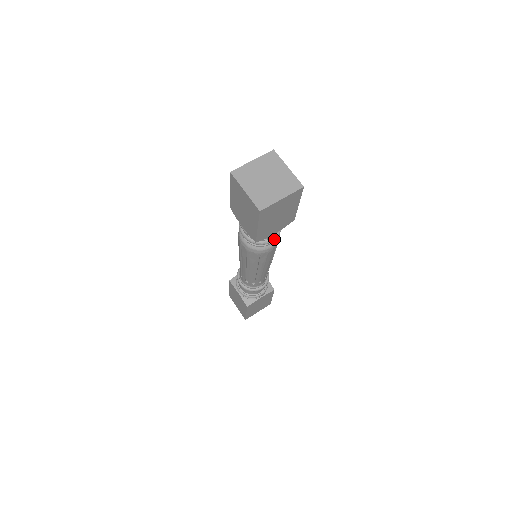
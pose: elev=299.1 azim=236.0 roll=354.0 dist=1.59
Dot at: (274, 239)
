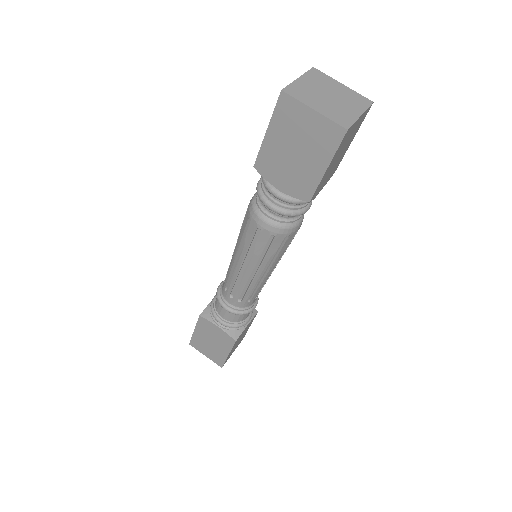
Dot at: (310, 206)
